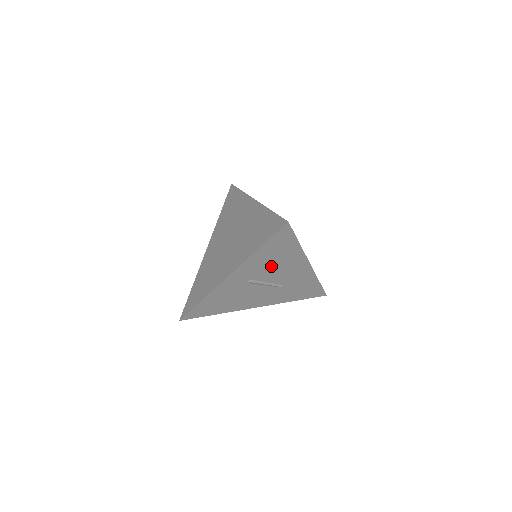
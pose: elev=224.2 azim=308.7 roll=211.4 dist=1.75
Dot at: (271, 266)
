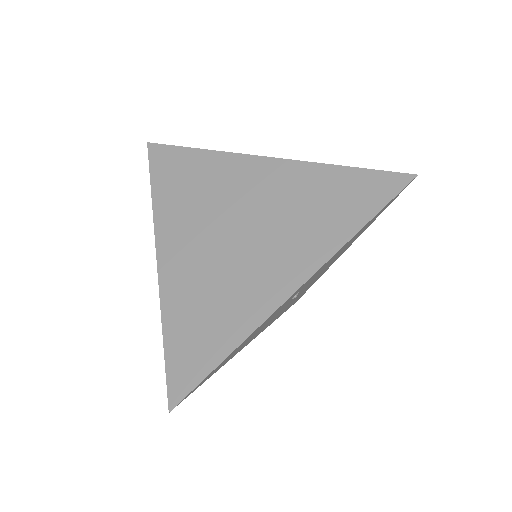
Dot at: occluded
